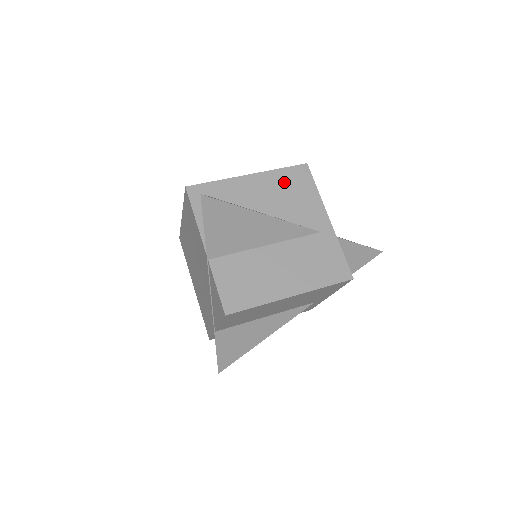
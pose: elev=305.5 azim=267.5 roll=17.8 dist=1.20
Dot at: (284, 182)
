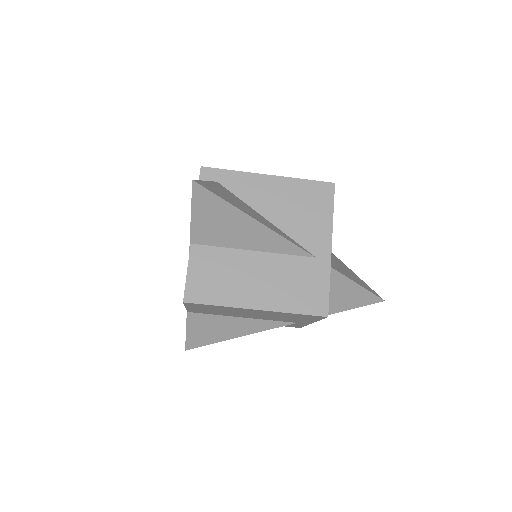
Dot at: (301, 194)
